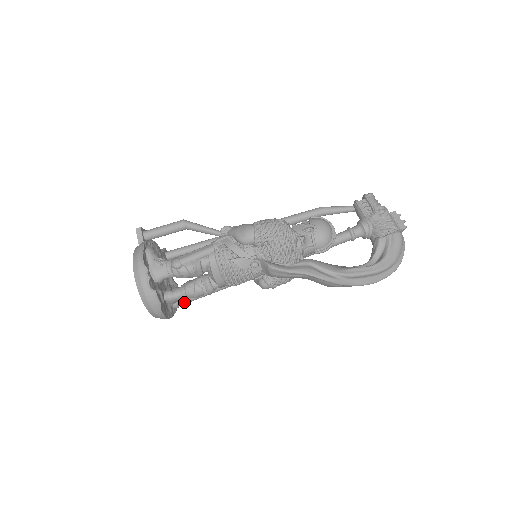
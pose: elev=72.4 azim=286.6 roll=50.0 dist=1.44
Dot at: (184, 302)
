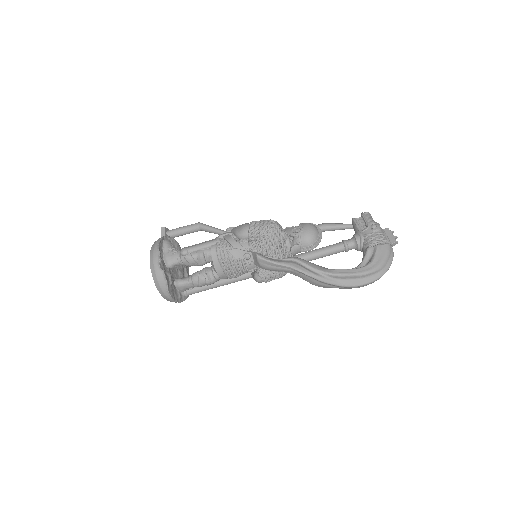
Dot at: (192, 291)
